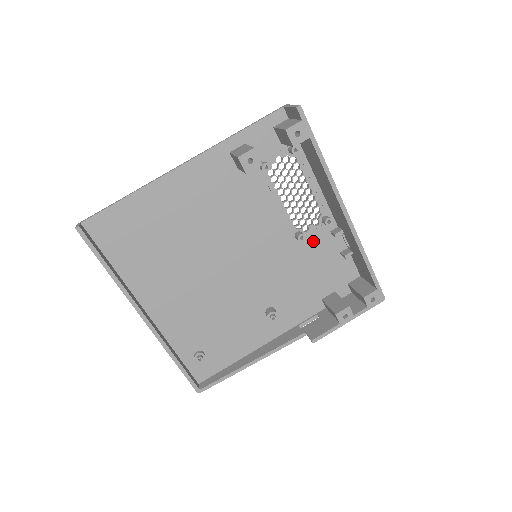
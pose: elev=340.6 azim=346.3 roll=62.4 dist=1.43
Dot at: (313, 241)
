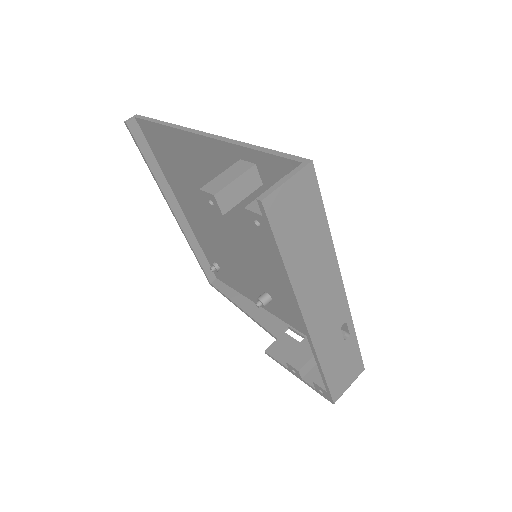
Dot at: occluded
